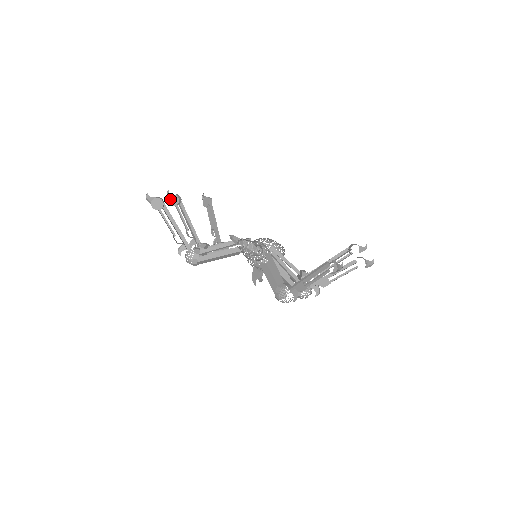
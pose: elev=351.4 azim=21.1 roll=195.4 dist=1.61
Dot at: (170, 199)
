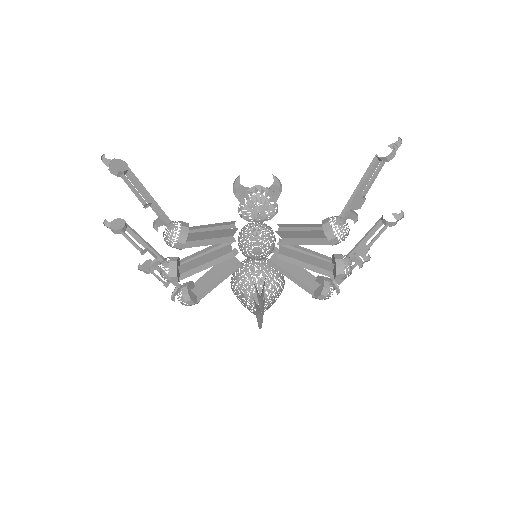
Dot at: (110, 224)
